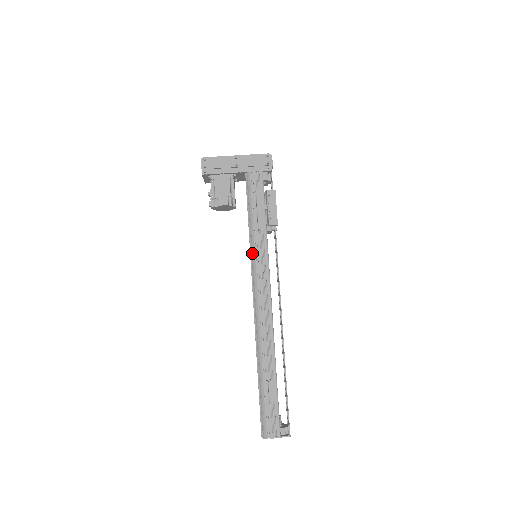
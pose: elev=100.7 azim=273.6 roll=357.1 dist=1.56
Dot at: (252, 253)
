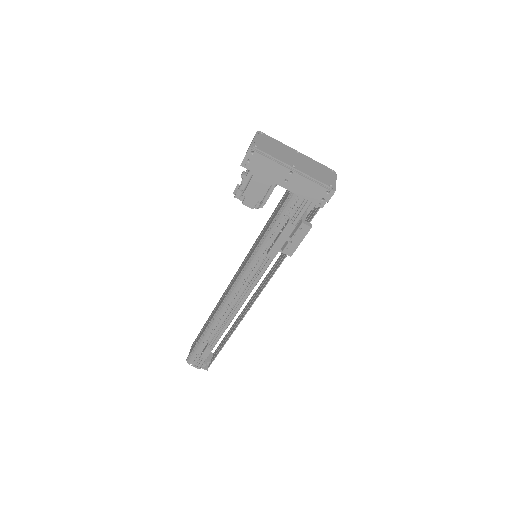
Dot at: (250, 262)
